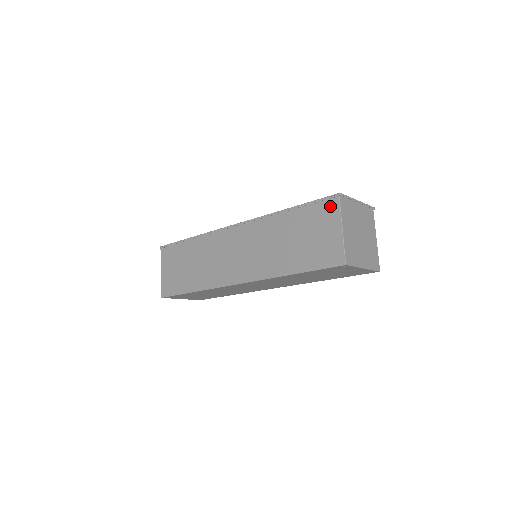
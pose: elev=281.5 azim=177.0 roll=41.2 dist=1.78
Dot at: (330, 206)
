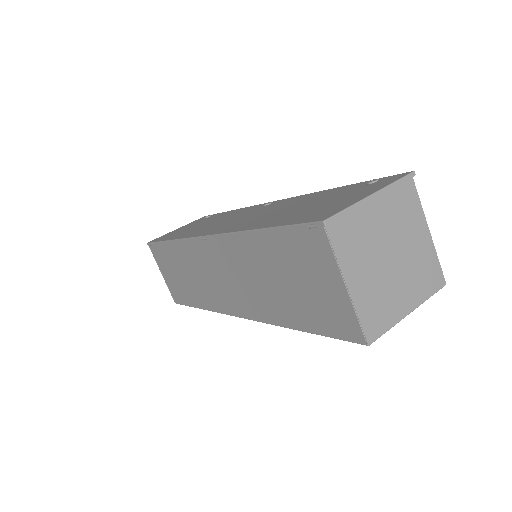
Dot at: (314, 241)
